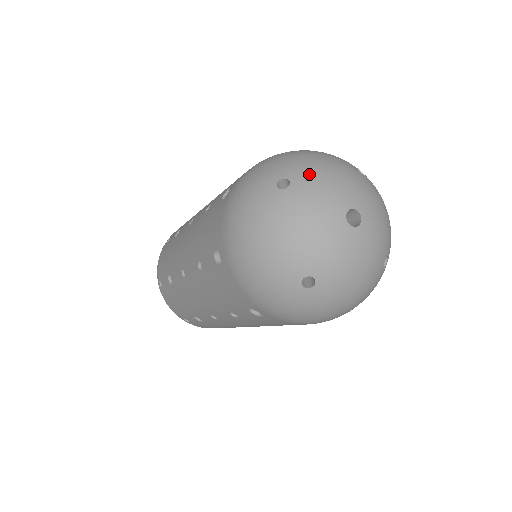
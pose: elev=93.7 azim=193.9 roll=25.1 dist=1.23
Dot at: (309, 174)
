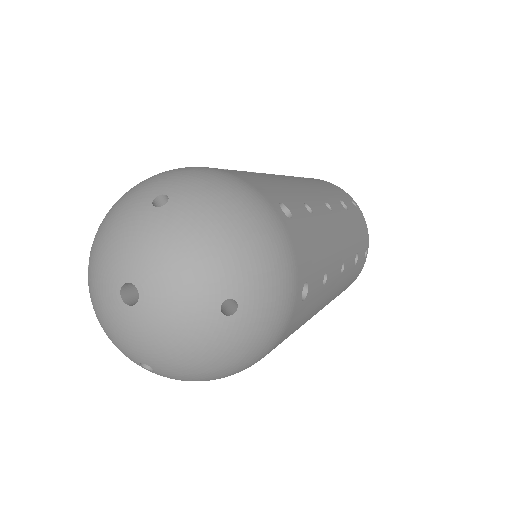
Dot at: (94, 251)
